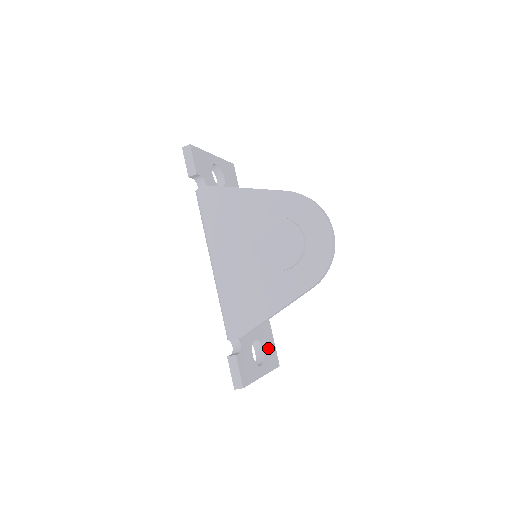
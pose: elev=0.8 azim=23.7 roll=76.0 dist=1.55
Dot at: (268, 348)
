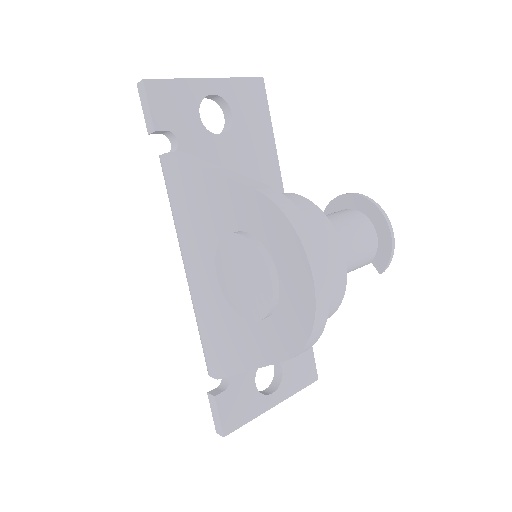
Dot at: (296, 362)
